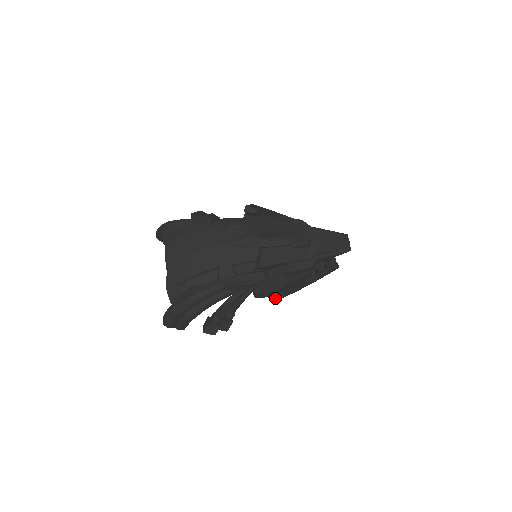
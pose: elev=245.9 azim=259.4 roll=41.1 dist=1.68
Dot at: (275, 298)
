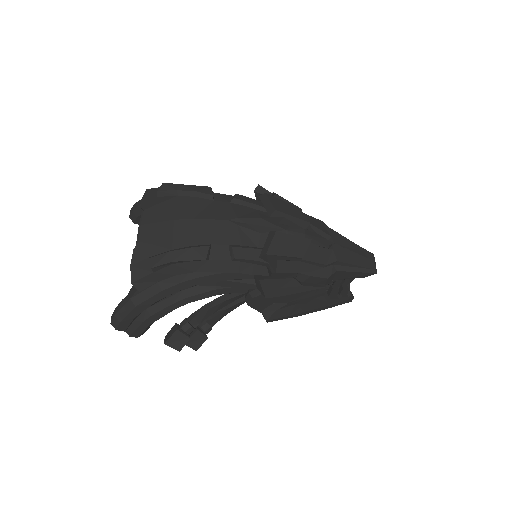
Dot at: (272, 314)
